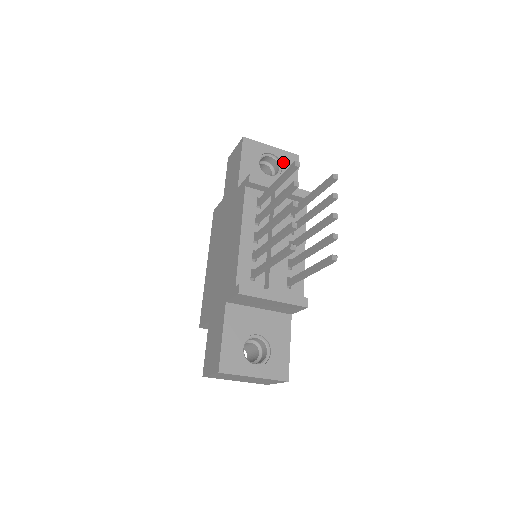
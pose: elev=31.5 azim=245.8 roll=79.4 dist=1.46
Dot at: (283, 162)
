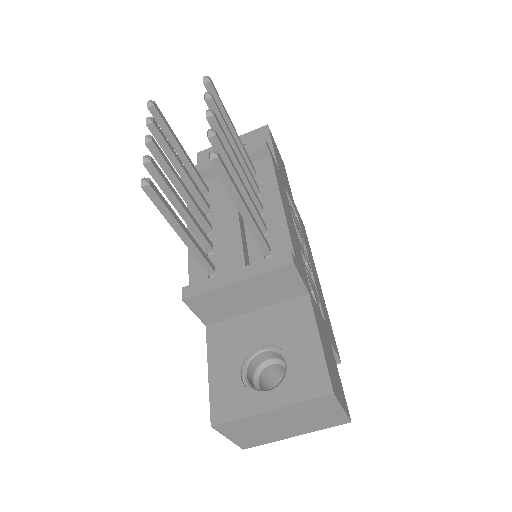
Dot at: (249, 143)
